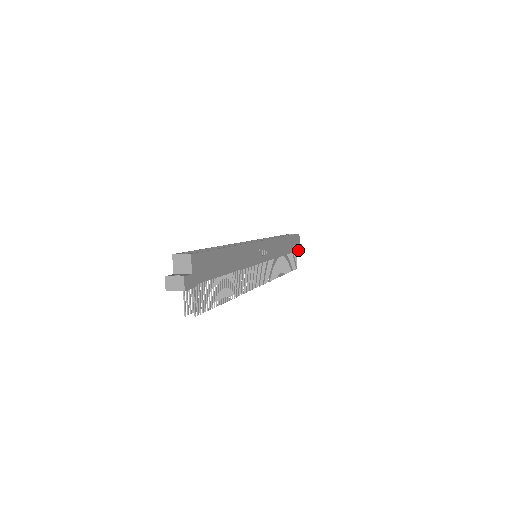
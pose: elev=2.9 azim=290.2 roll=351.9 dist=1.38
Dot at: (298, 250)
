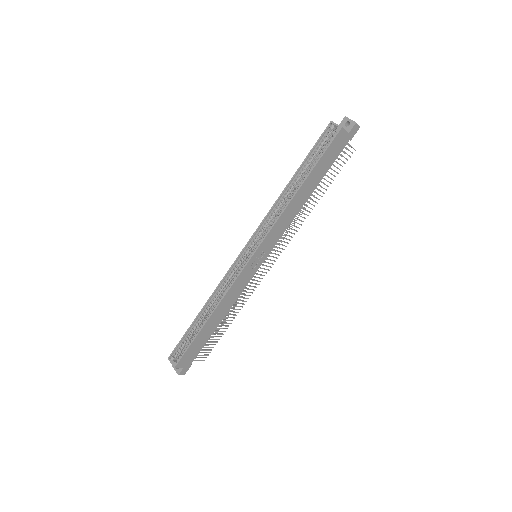
Dot at: (346, 143)
